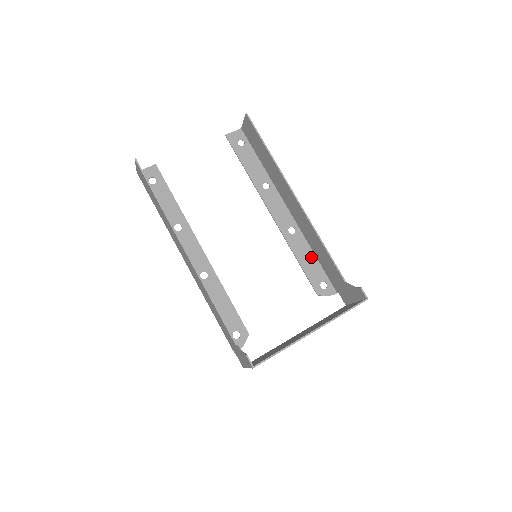
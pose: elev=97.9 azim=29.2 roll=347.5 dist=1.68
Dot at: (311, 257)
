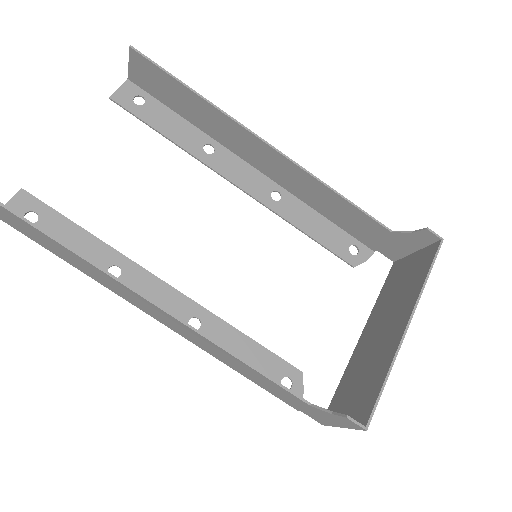
Dot at: (319, 220)
